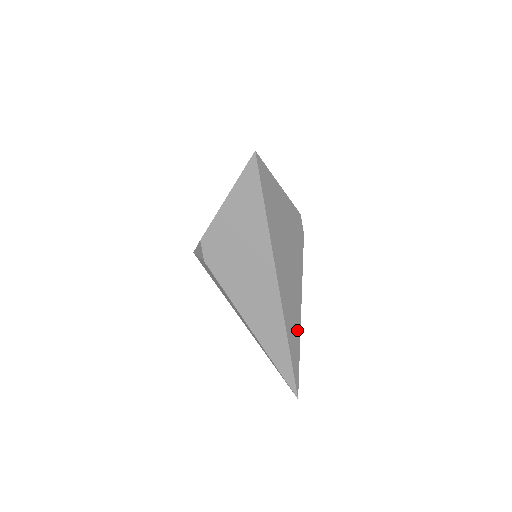
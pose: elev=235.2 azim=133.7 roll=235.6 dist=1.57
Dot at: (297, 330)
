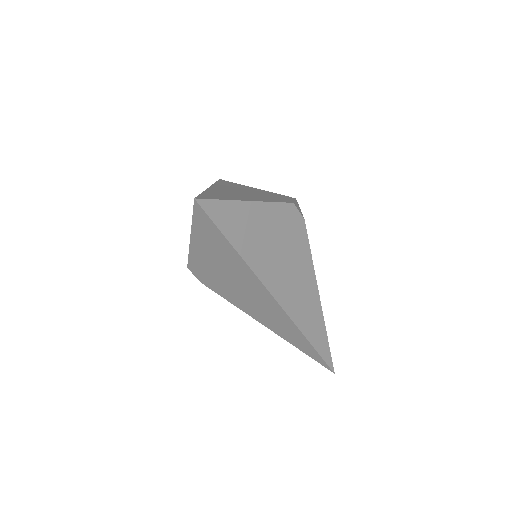
Dot at: (318, 320)
